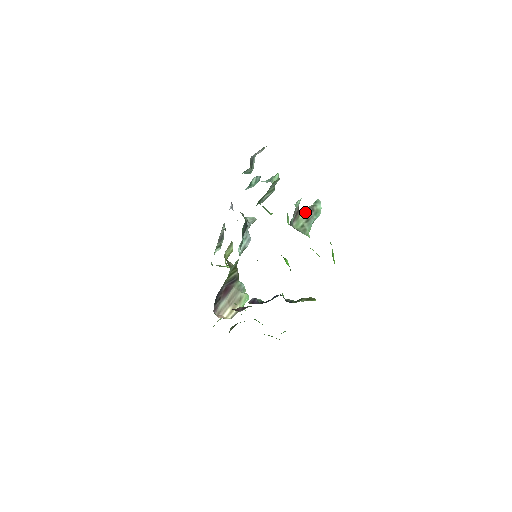
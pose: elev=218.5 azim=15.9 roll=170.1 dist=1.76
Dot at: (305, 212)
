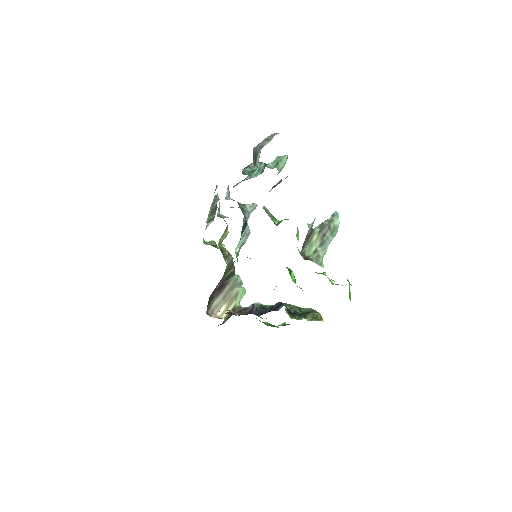
Dot at: (319, 231)
